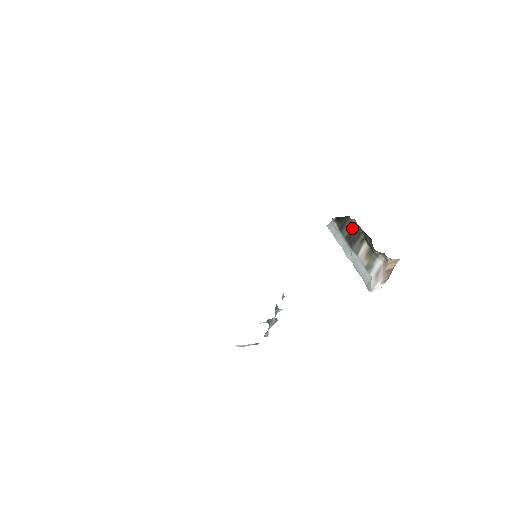
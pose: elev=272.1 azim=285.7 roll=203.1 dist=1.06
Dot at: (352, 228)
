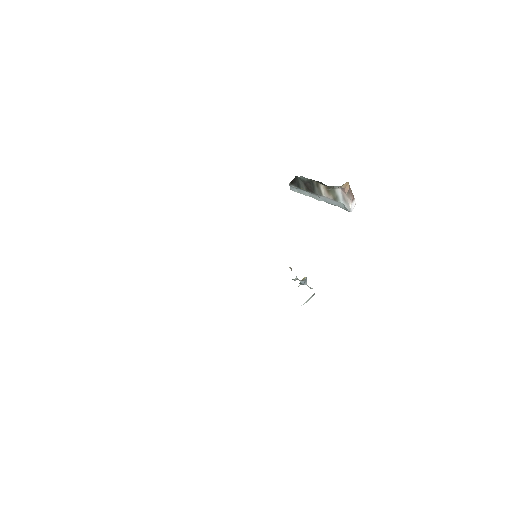
Dot at: (304, 182)
